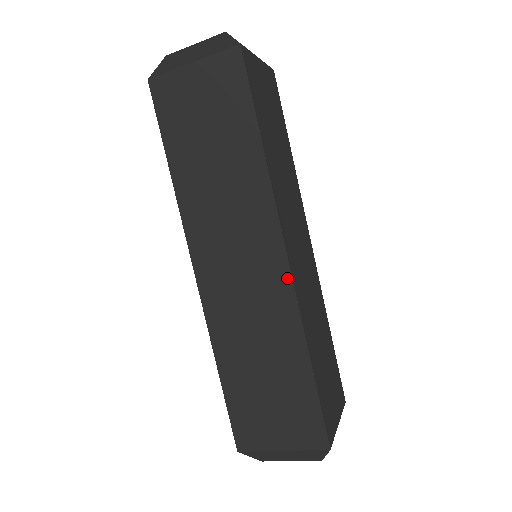
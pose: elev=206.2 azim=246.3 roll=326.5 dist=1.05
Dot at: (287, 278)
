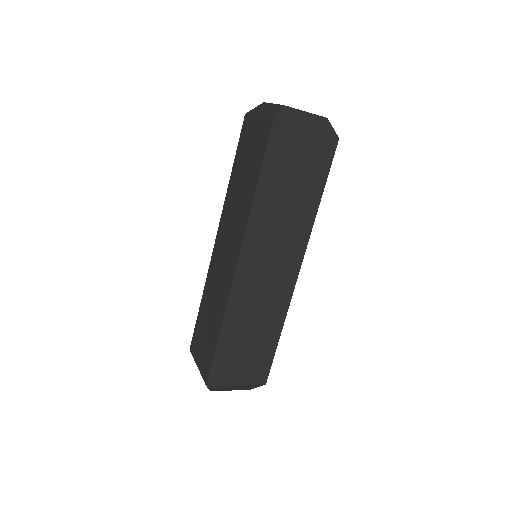
Dot at: (293, 285)
